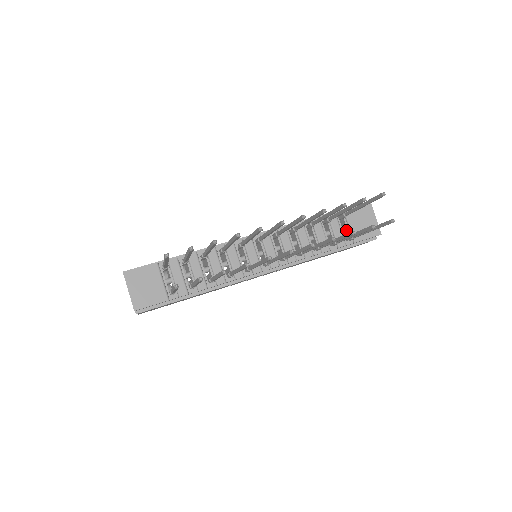
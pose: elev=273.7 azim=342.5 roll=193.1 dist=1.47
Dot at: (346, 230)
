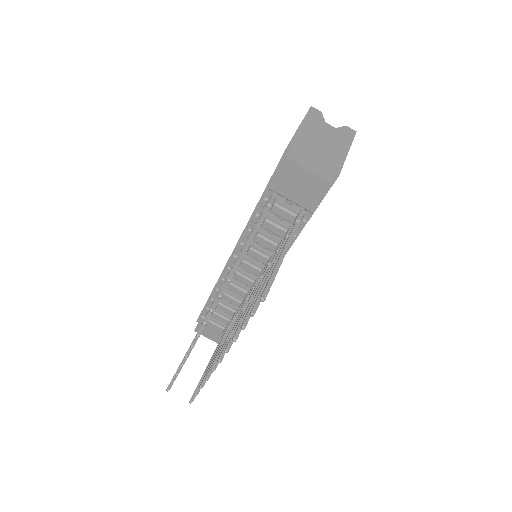
Dot at: (293, 202)
